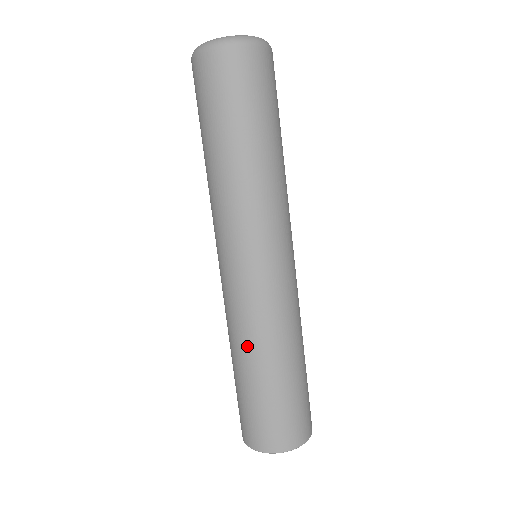
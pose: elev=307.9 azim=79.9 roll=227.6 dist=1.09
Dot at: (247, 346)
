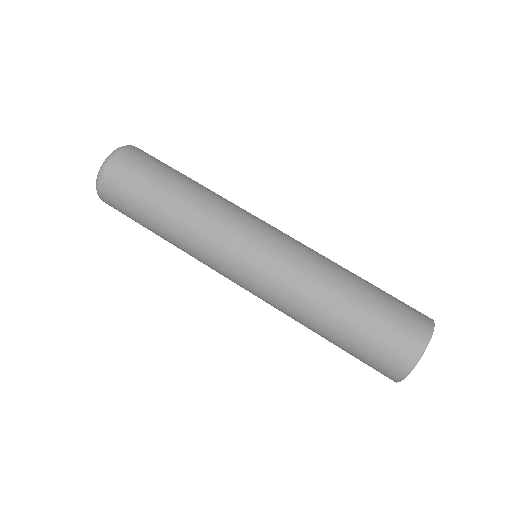
Dot at: (316, 297)
